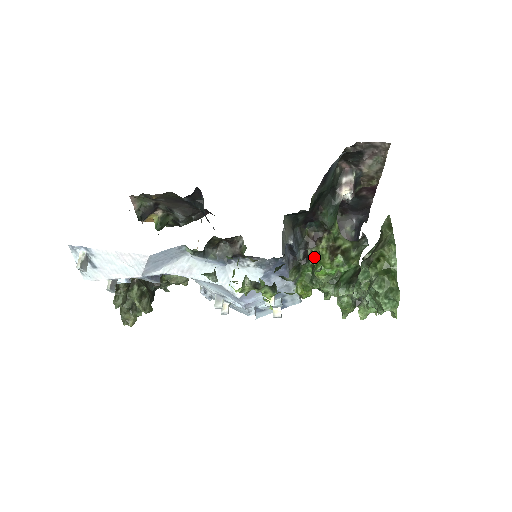
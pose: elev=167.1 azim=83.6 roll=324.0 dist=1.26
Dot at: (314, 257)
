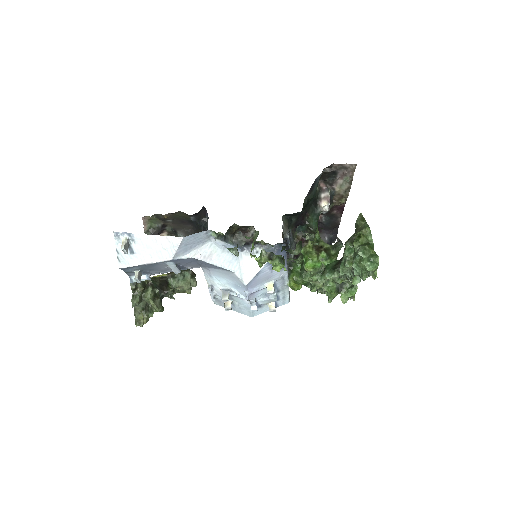
Dot at: (303, 255)
